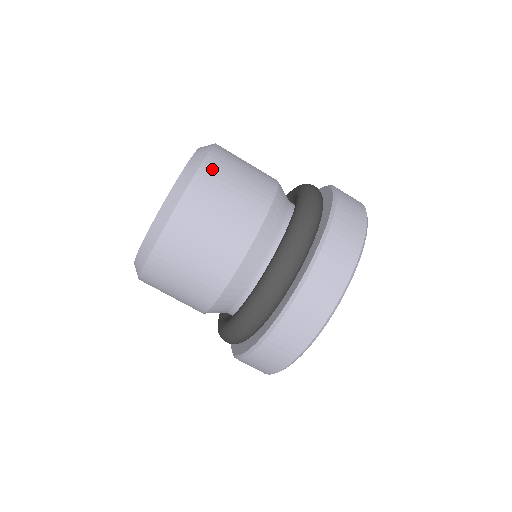
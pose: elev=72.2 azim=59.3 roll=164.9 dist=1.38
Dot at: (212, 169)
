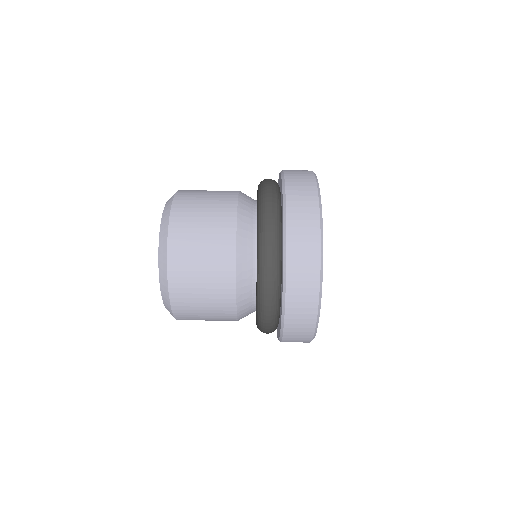
Dot at: (177, 240)
